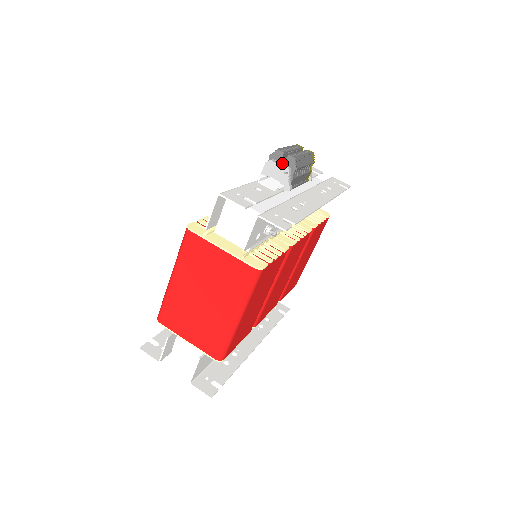
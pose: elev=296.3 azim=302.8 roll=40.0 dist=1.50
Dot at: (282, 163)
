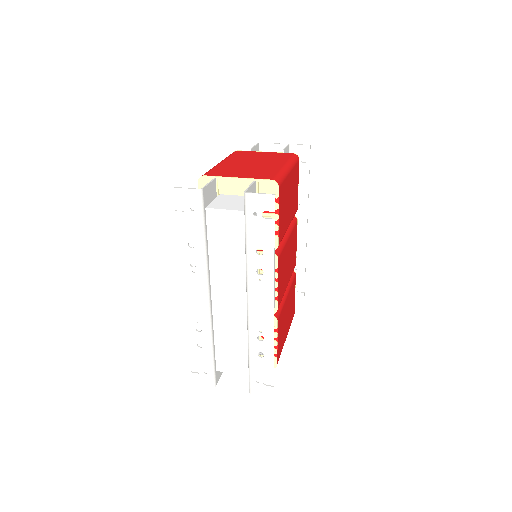
Dot at: occluded
